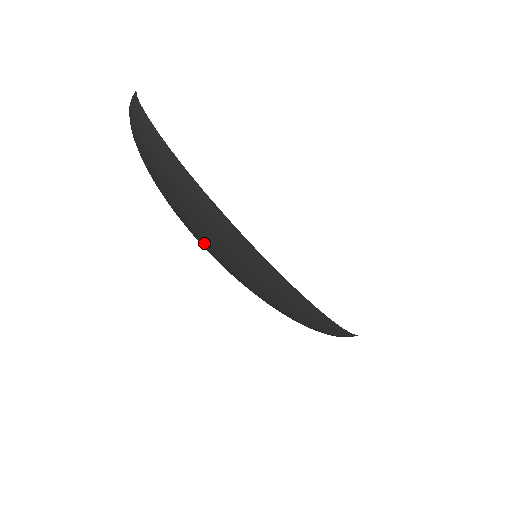
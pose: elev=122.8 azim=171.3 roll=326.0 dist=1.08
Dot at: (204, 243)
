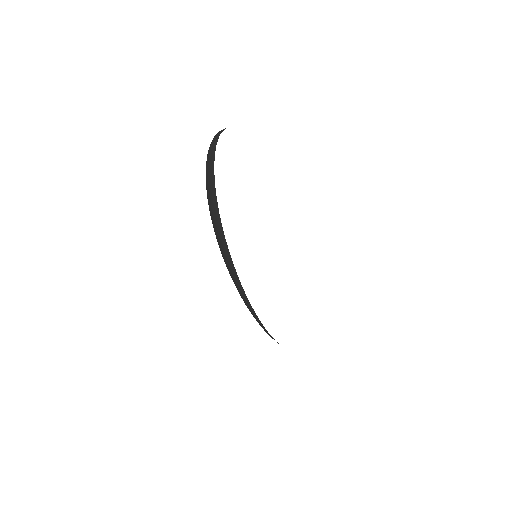
Dot at: occluded
